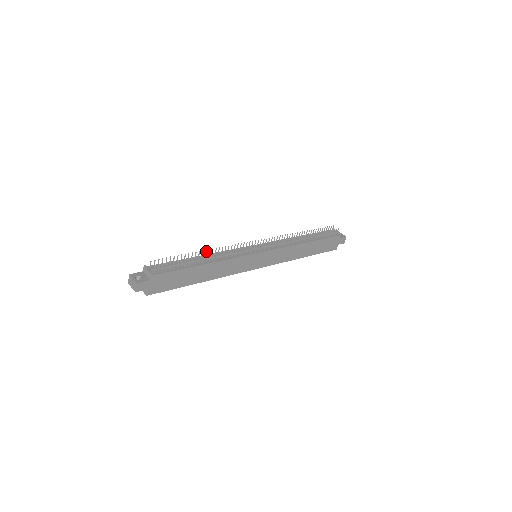
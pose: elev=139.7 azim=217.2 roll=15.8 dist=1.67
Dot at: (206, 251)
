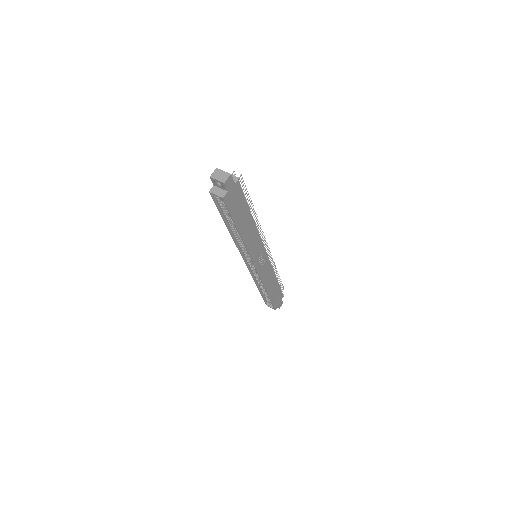
Dot at: occluded
